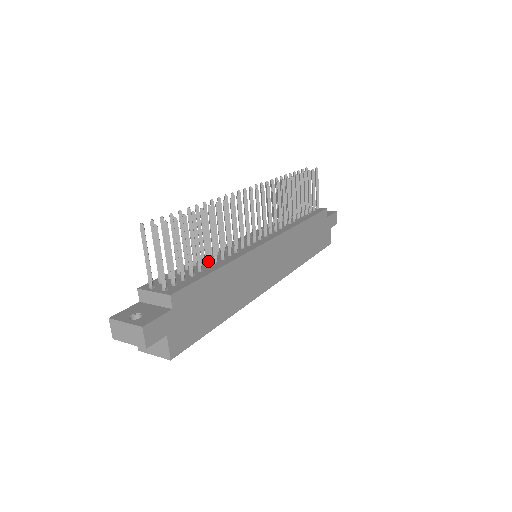
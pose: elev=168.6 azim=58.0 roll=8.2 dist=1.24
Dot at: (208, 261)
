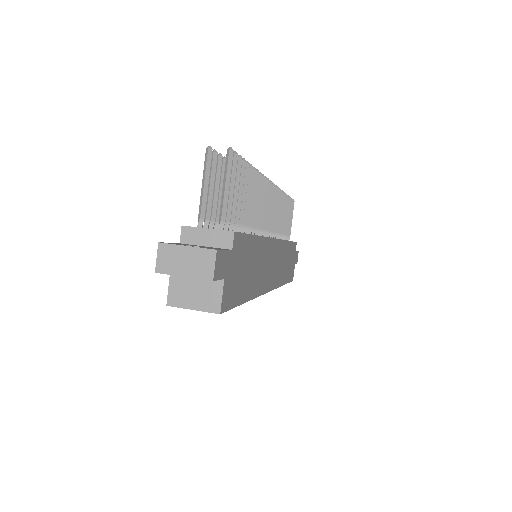
Dot at: (245, 226)
